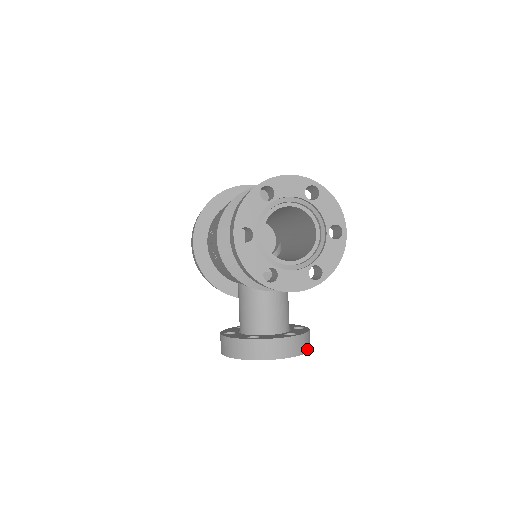
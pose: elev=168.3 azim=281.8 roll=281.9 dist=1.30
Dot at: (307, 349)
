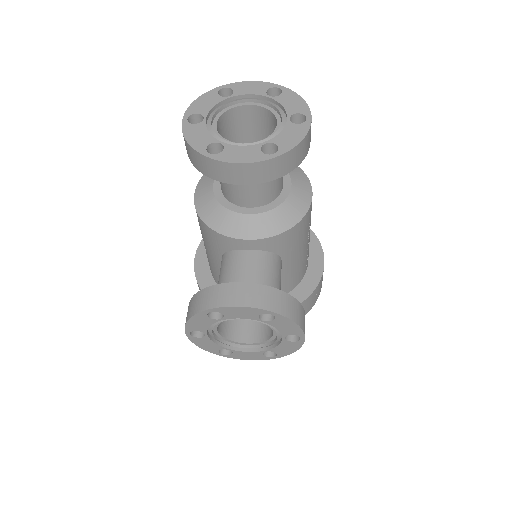
Dot at: (292, 317)
